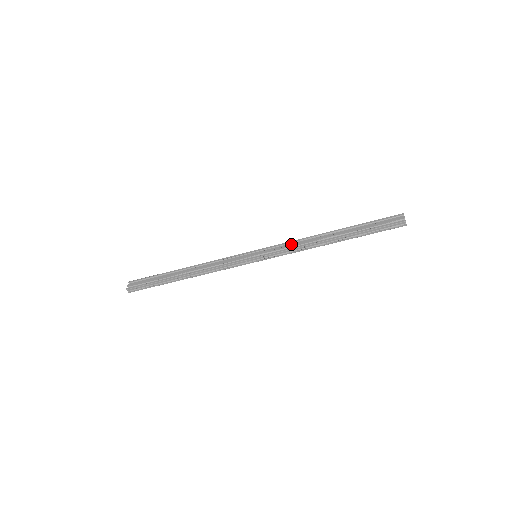
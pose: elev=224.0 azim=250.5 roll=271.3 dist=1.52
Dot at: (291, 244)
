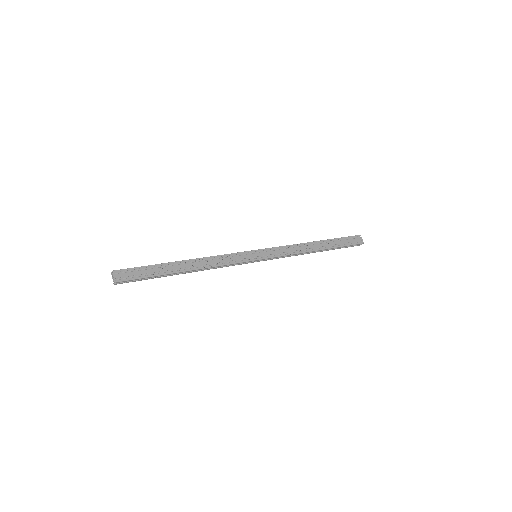
Dot at: (287, 249)
